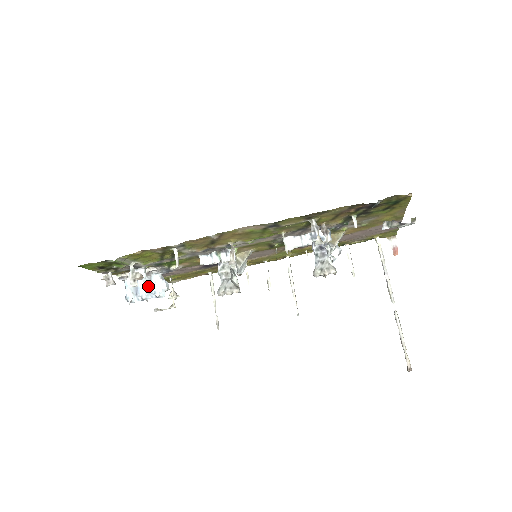
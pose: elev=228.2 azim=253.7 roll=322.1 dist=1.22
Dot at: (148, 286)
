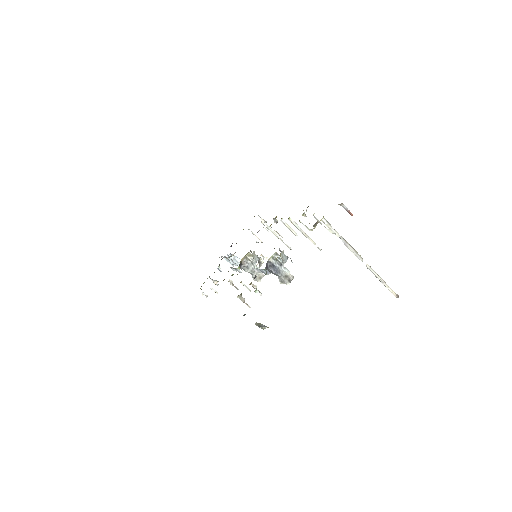
Dot at: (232, 261)
